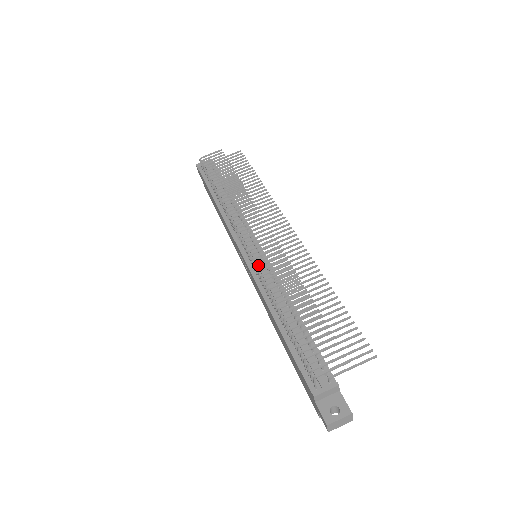
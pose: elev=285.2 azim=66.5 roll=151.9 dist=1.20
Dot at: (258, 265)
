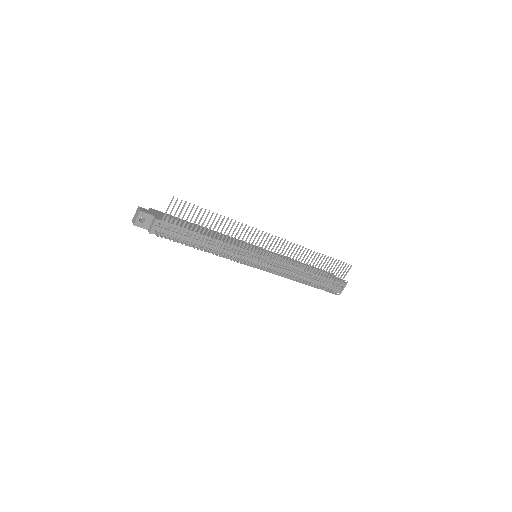
Dot at: occluded
